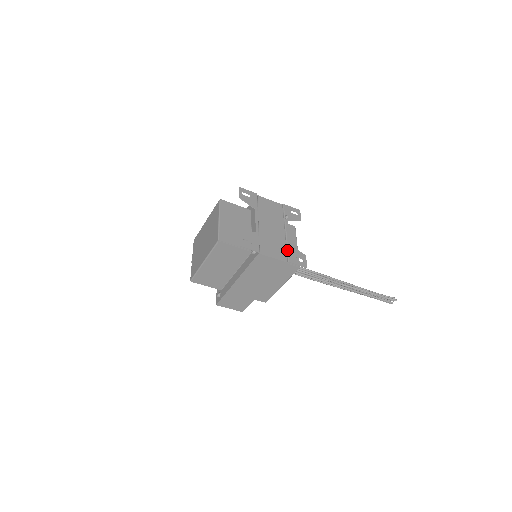
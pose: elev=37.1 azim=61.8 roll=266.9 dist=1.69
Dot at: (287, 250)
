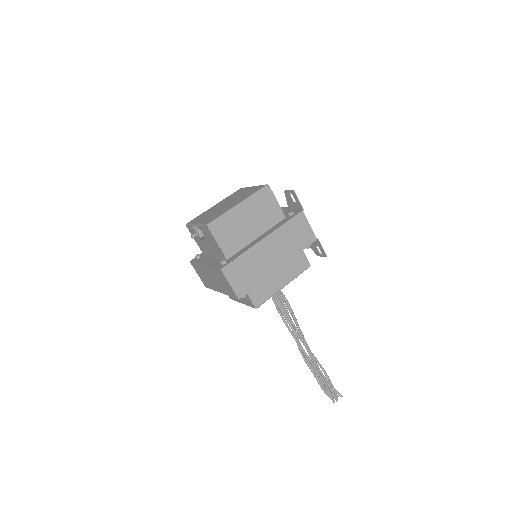
Dot at: occluded
